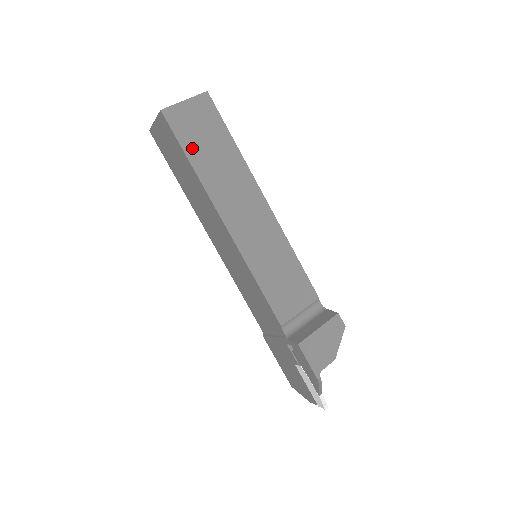
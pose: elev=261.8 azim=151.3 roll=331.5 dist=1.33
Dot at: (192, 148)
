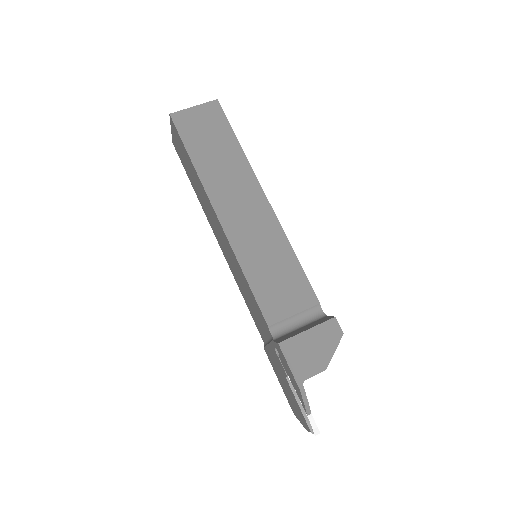
Dot at: (194, 146)
